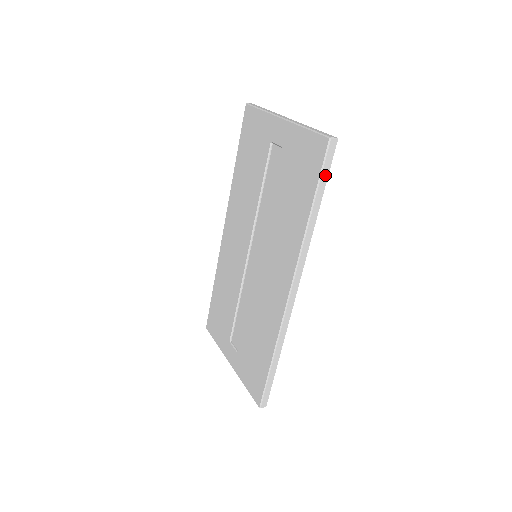
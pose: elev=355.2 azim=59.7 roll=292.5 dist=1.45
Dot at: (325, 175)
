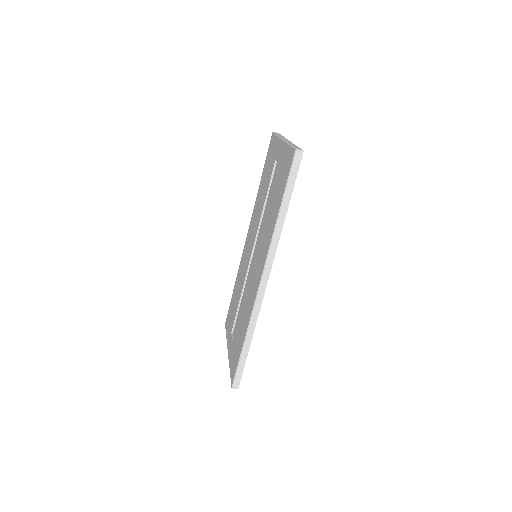
Dot at: (292, 181)
